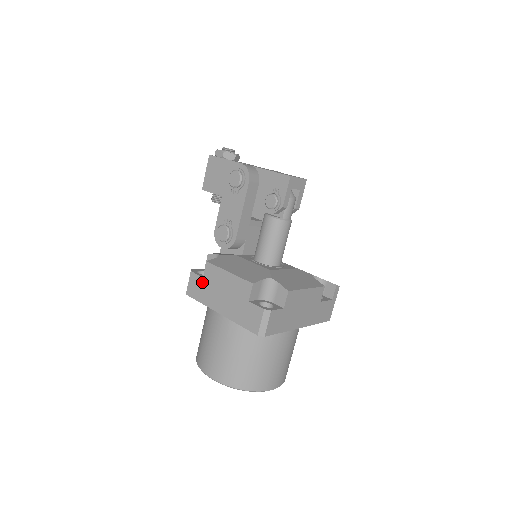
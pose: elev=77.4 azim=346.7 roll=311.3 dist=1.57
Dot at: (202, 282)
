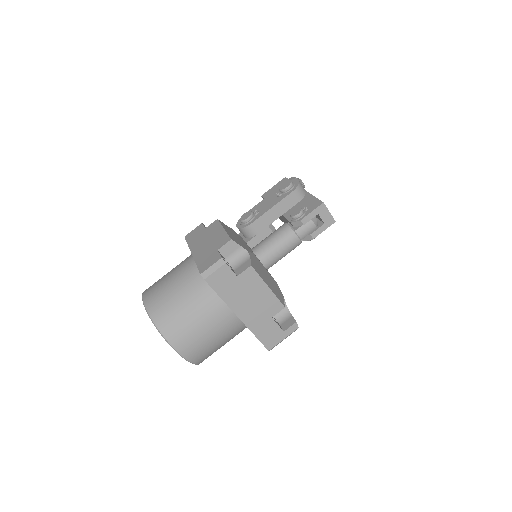
Dot at: (202, 231)
